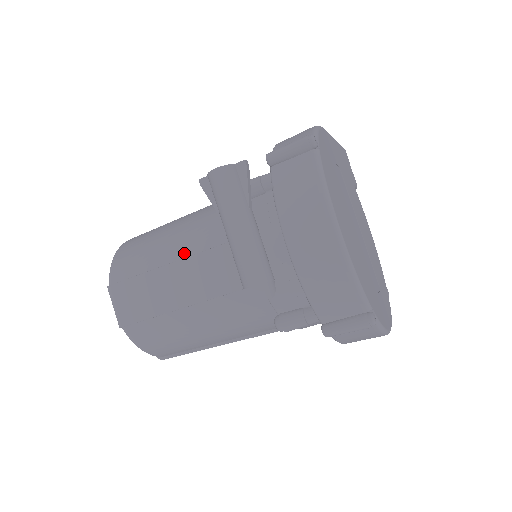
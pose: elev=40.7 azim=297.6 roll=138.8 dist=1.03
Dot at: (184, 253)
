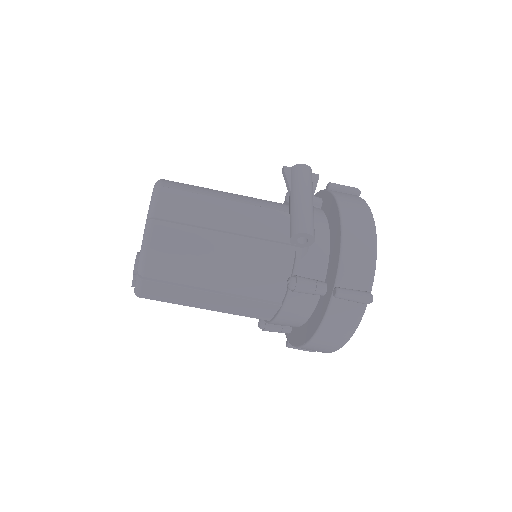
Dot at: (240, 202)
